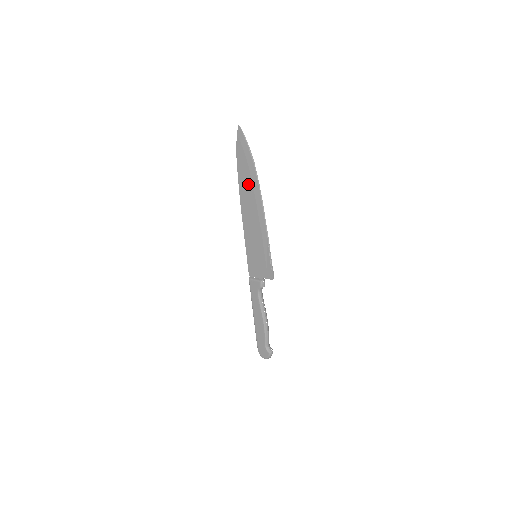
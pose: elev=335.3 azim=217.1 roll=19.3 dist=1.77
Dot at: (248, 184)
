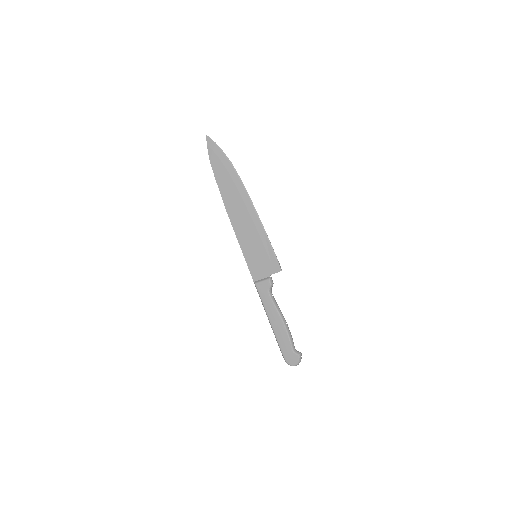
Dot at: (230, 186)
